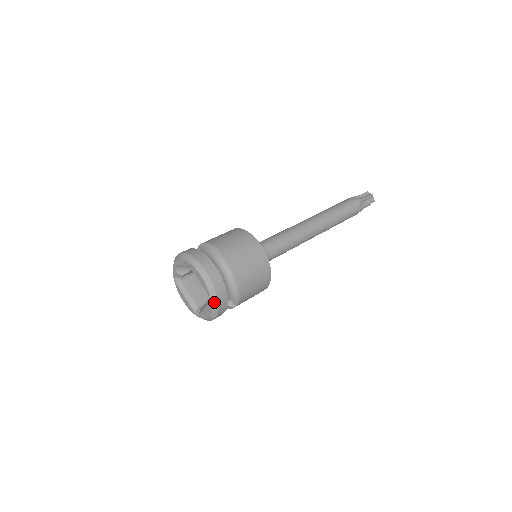
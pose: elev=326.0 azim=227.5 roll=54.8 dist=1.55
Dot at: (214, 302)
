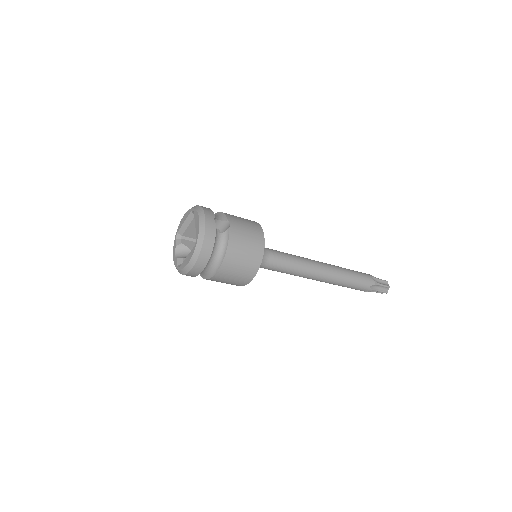
Dot at: (196, 207)
